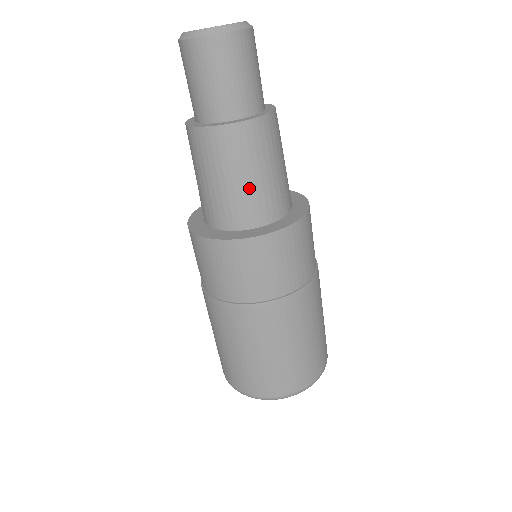
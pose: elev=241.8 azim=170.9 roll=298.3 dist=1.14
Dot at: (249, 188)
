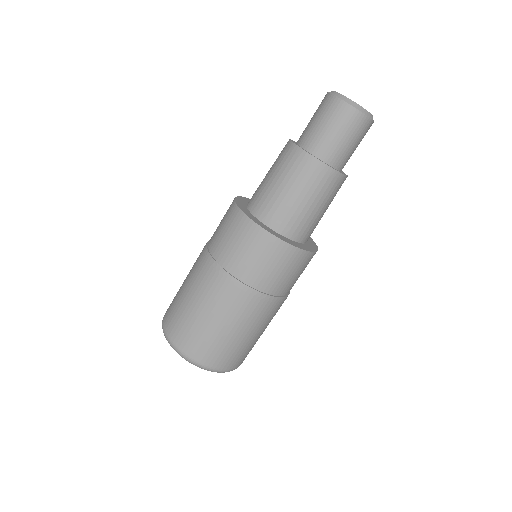
Dot at: (311, 214)
